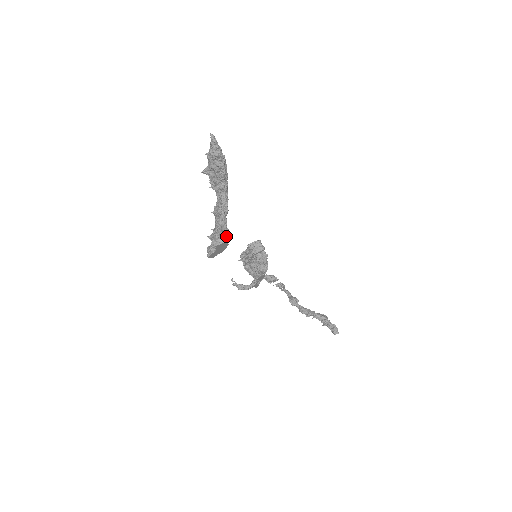
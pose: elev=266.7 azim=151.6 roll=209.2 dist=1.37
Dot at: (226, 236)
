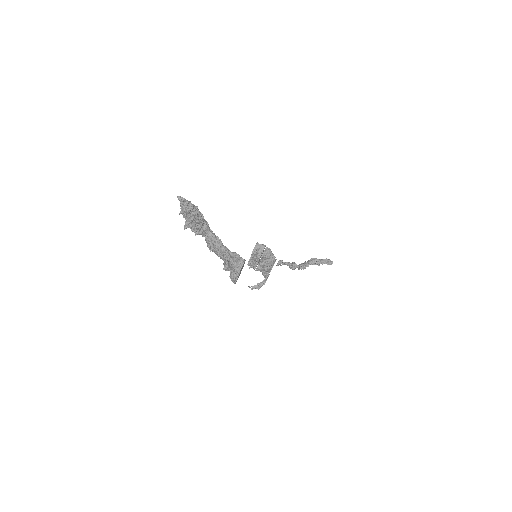
Dot at: (241, 258)
